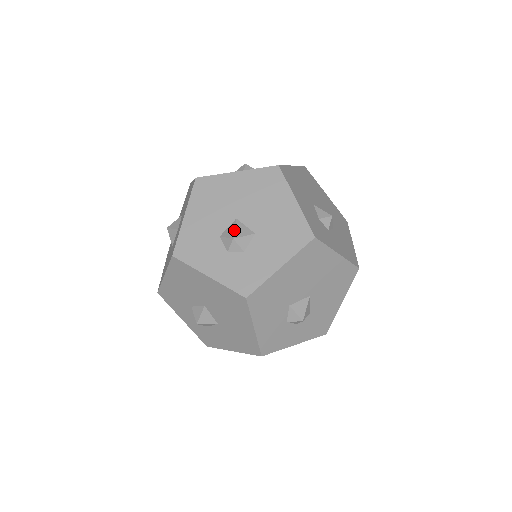
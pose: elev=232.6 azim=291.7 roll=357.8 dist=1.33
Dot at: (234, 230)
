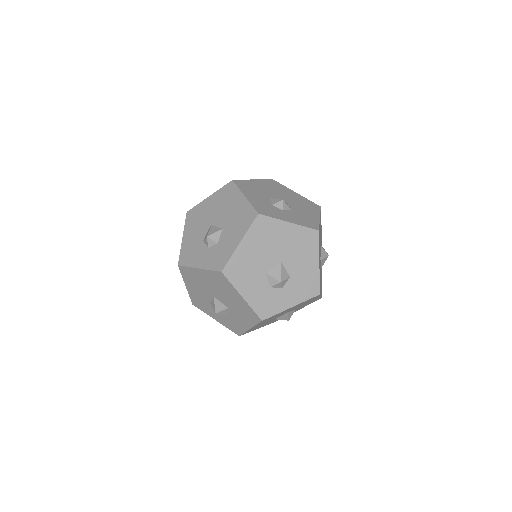
Dot at: (214, 307)
